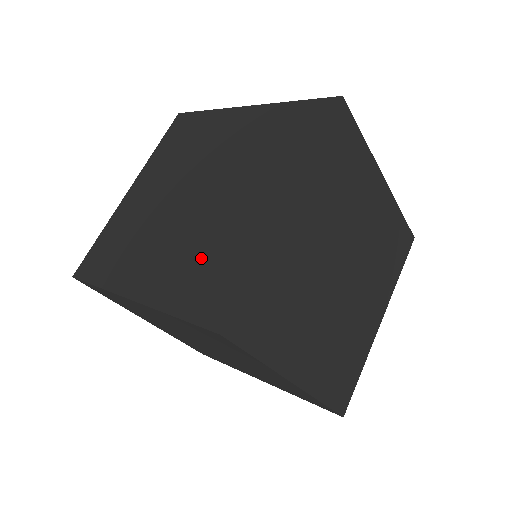
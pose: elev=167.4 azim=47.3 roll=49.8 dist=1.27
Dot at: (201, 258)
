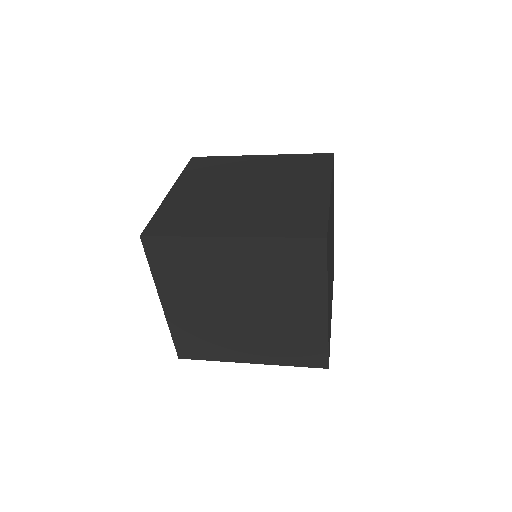
Dot at: (281, 213)
